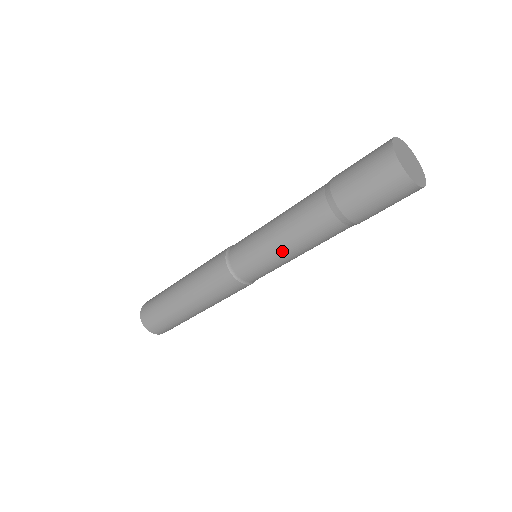
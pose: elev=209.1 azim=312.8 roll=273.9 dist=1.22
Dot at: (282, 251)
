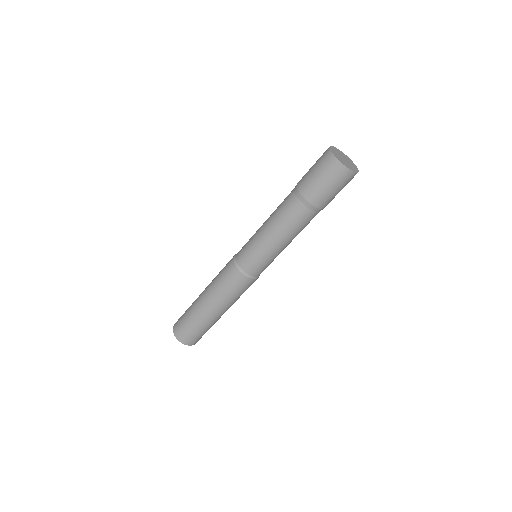
Dot at: (282, 247)
